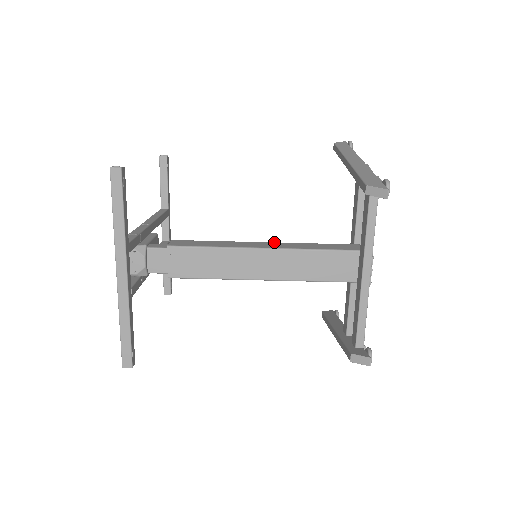
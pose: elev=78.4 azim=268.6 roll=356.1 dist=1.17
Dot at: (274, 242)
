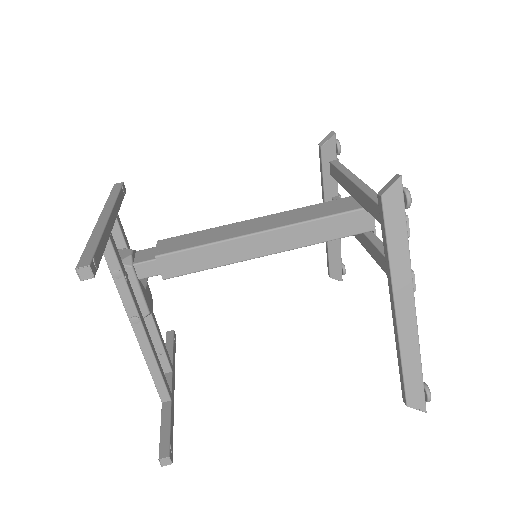
Dot at: occluded
